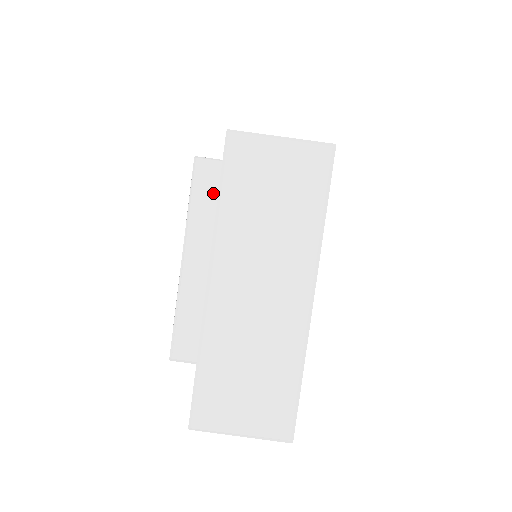
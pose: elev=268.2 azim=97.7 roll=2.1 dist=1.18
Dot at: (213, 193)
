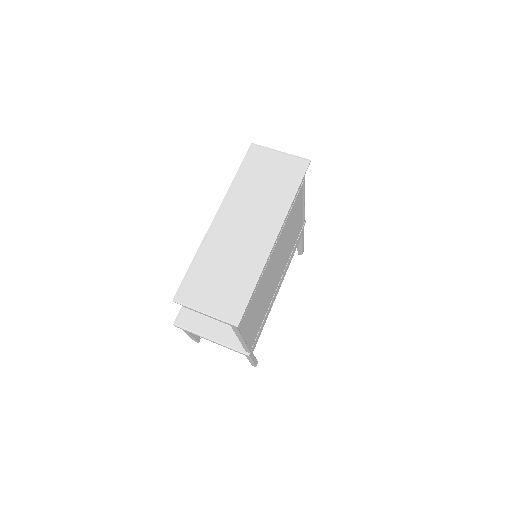
Dot at: occluded
